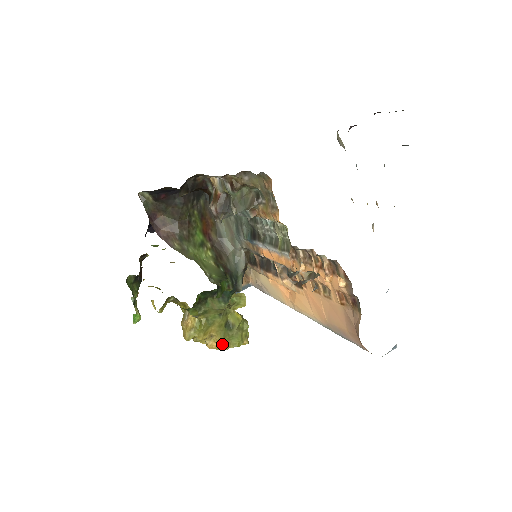
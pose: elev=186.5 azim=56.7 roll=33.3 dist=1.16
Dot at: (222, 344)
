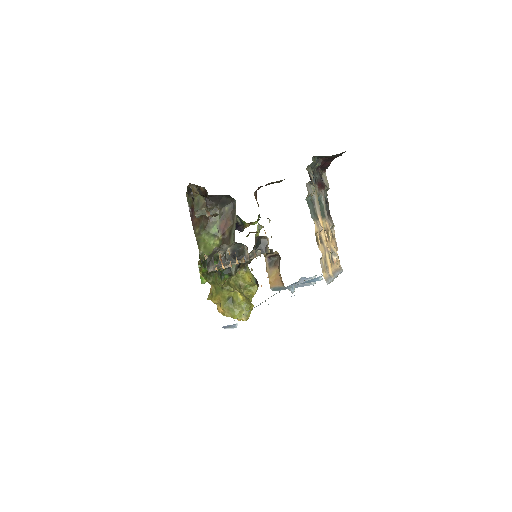
Dot at: (224, 311)
